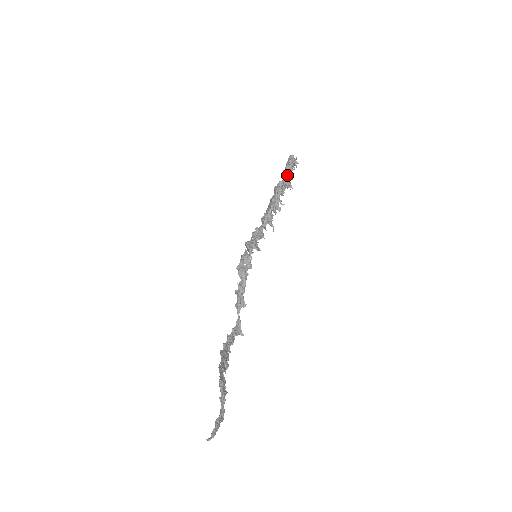
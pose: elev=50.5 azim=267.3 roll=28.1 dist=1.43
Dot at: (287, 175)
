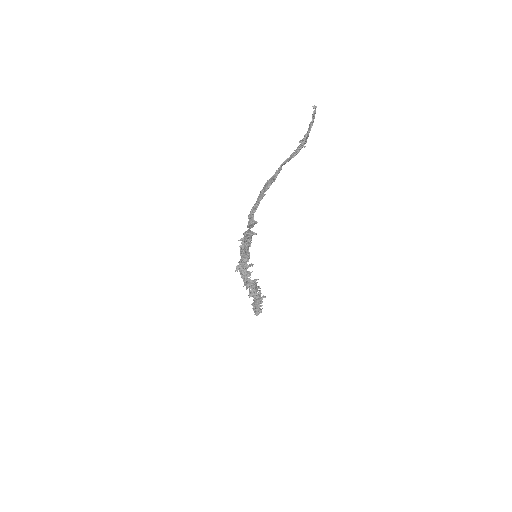
Dot at: (258, 303)
